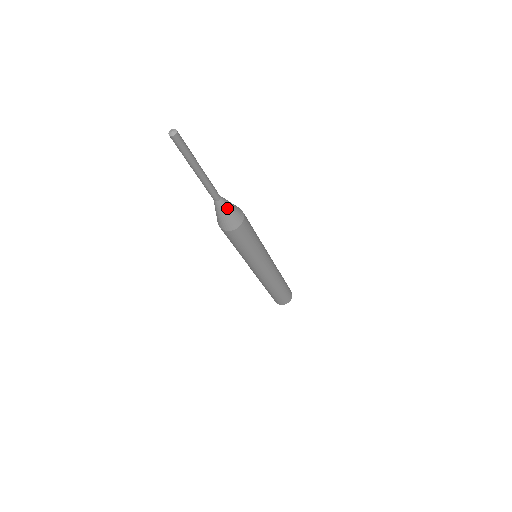
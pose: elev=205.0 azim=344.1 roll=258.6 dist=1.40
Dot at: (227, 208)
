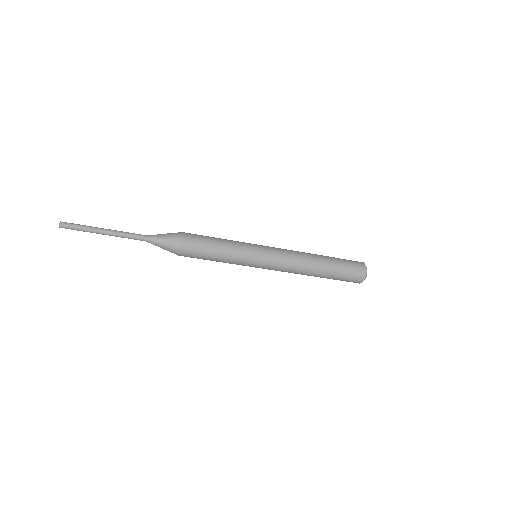
Dot at: (159, 237)
